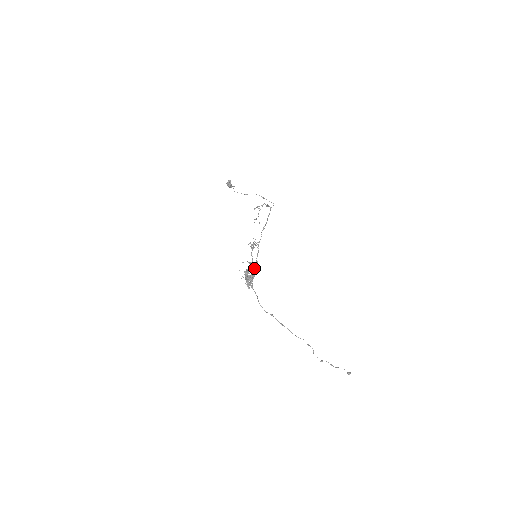
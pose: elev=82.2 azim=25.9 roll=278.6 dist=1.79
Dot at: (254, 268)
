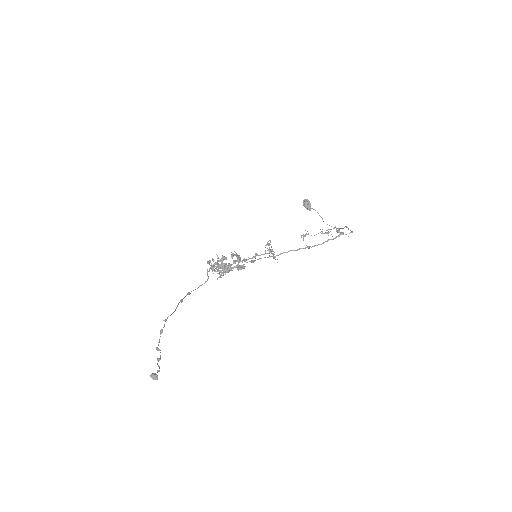
Dot at: occluded
